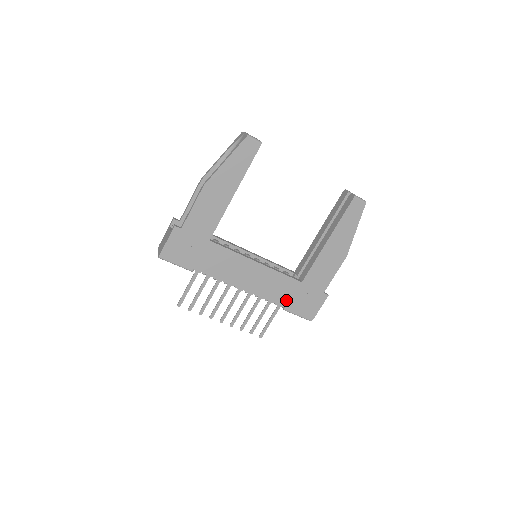
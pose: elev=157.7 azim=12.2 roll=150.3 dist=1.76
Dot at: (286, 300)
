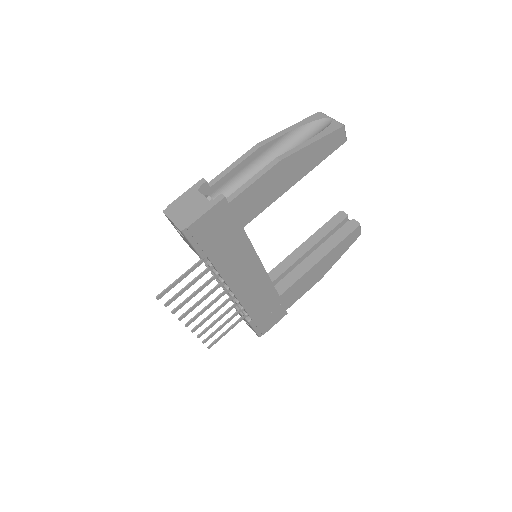
Dot at: (257, 312)
